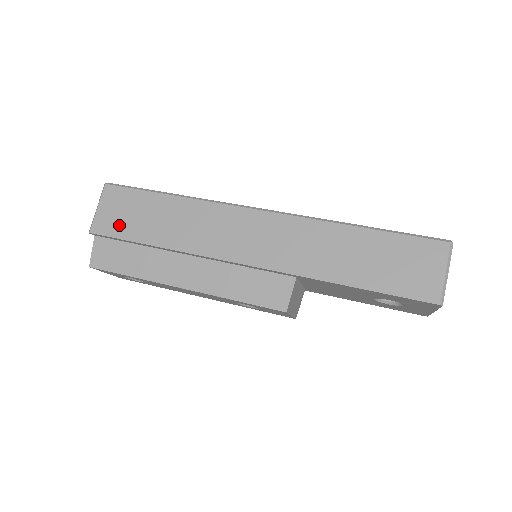
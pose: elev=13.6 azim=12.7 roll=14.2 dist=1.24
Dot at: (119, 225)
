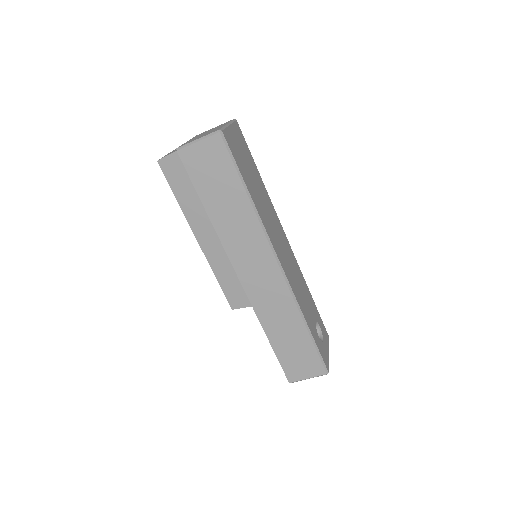
Dot at: (199, 172)
